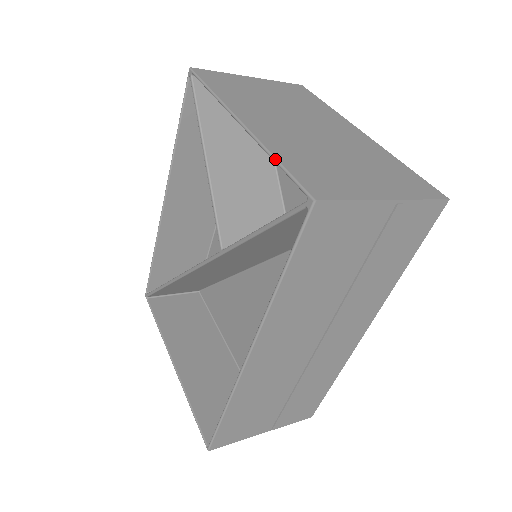
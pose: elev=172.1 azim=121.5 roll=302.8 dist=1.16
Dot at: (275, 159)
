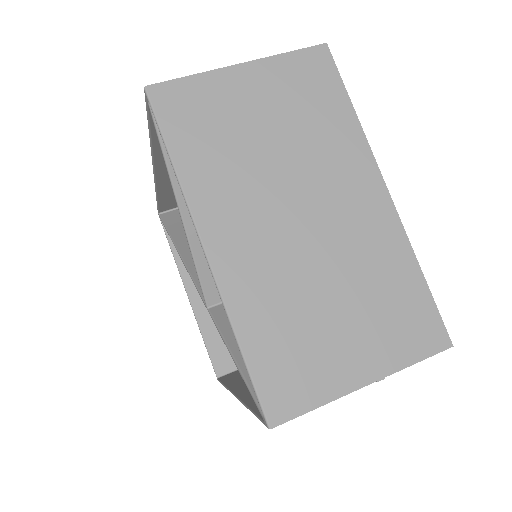
Dot at: (238, 345)
